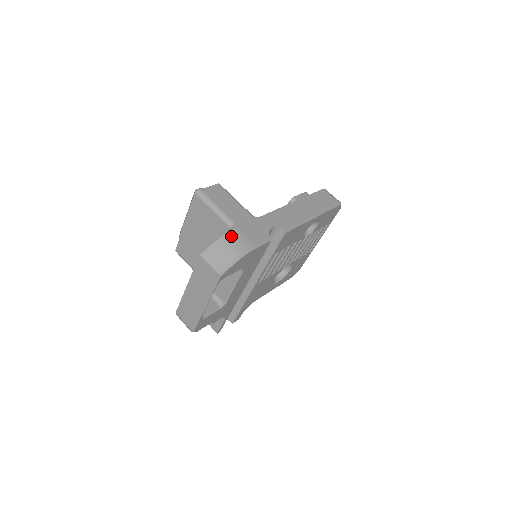
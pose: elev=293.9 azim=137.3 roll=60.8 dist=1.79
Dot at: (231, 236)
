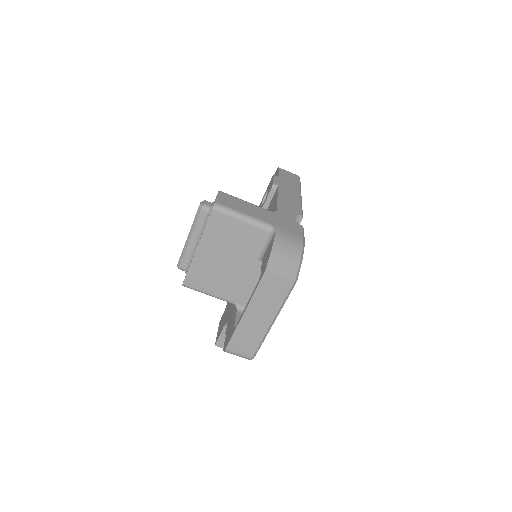
Dot at: (281, 238)
